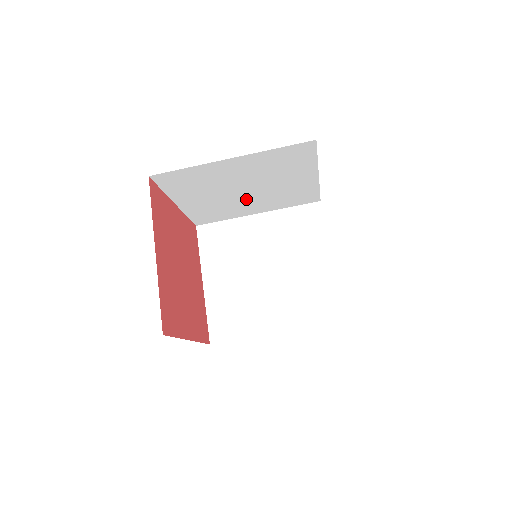
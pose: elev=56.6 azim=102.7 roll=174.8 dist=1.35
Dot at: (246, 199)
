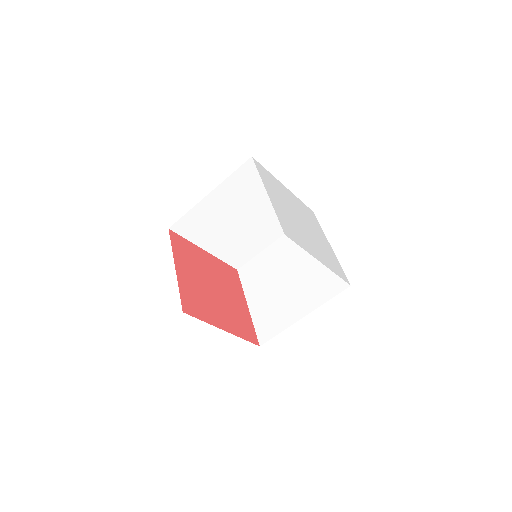
Dot at: (252, 229)
